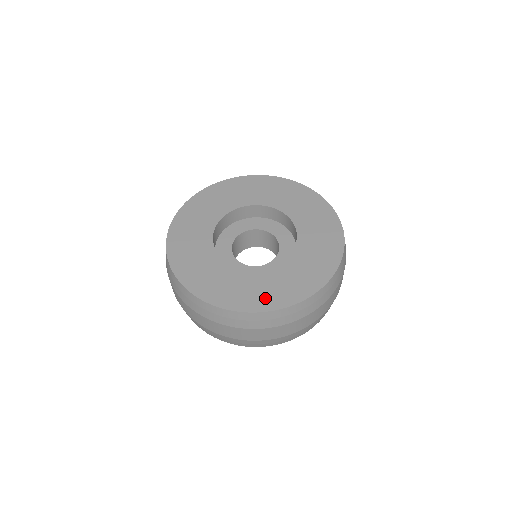
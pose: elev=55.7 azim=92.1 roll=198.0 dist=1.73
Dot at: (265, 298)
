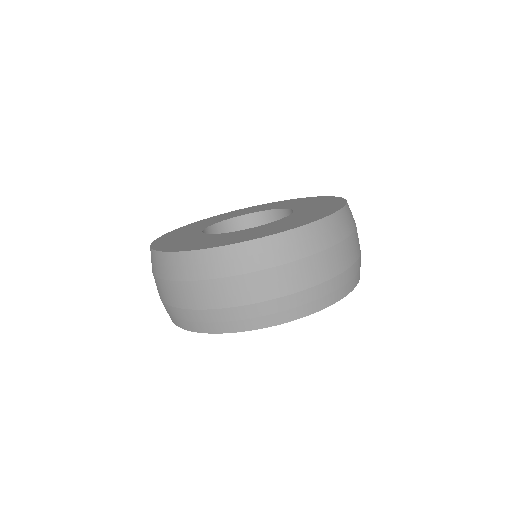
Dot at: (242, 238)
